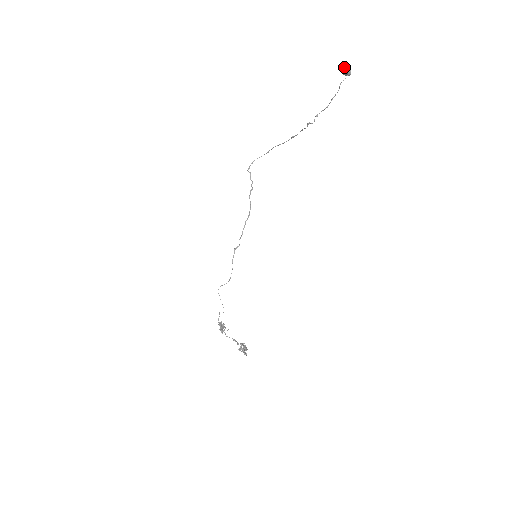
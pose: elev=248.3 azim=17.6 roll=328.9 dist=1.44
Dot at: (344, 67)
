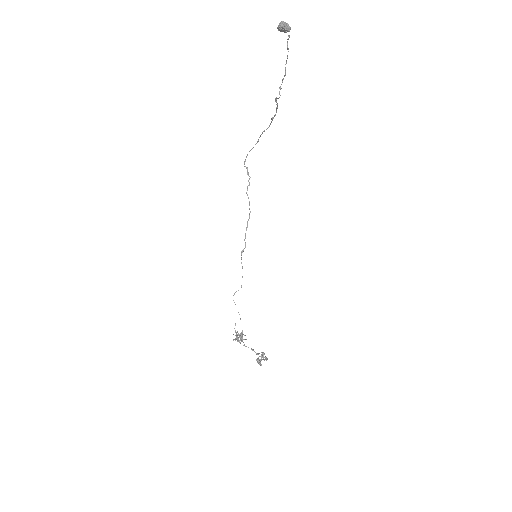
Dot at: (279, 23)
